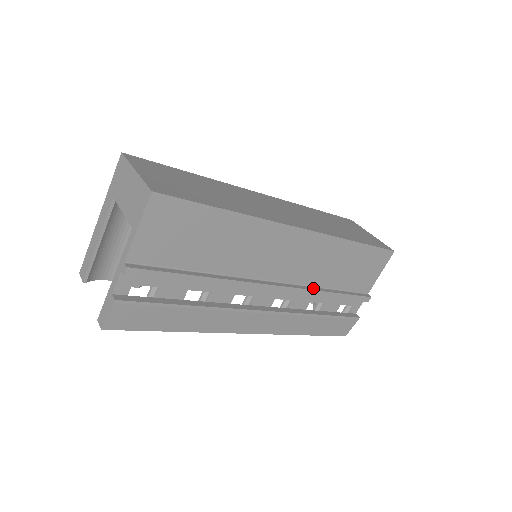
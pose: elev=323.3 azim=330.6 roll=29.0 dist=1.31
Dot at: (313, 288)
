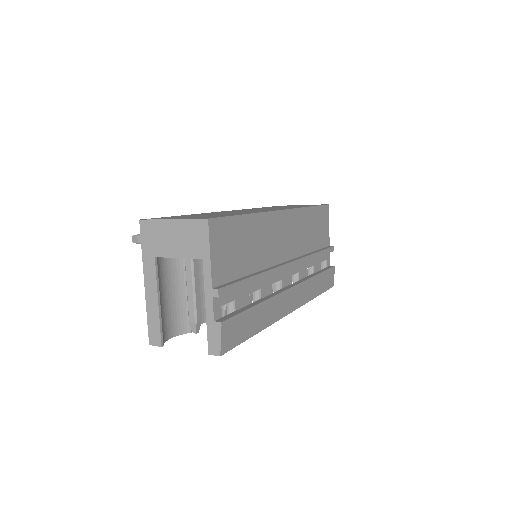
Dot at: (306, 255)
